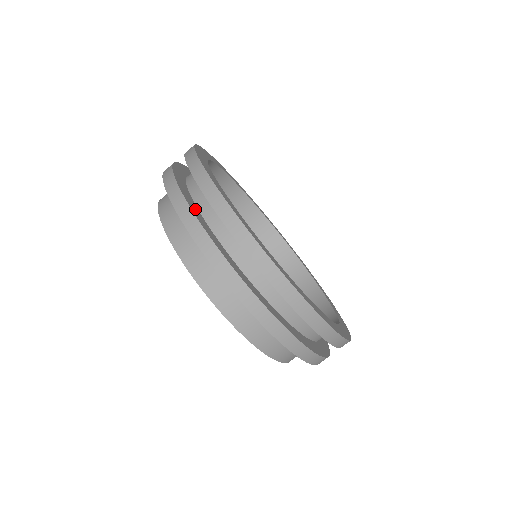
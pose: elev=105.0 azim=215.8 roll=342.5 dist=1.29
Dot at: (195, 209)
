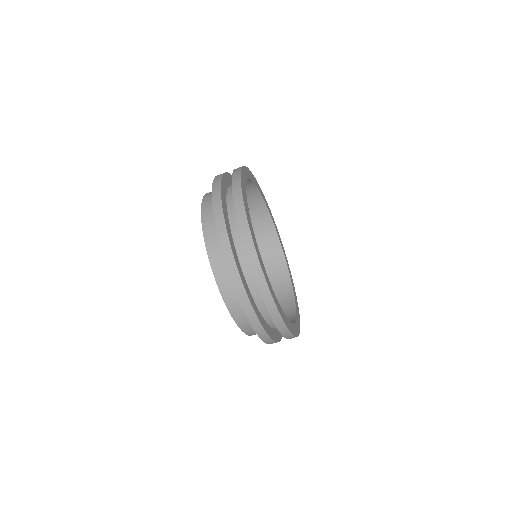
Dot at: (228, 225)
